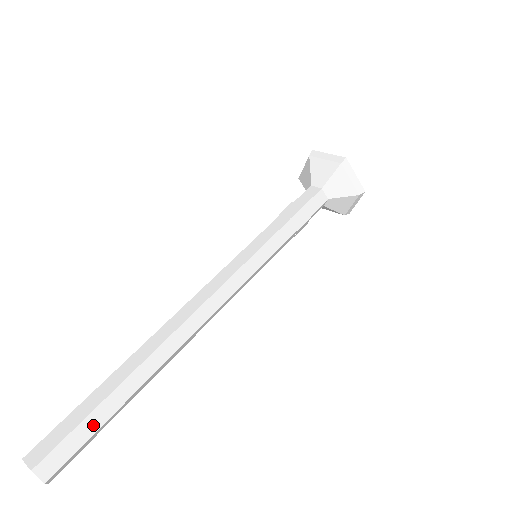
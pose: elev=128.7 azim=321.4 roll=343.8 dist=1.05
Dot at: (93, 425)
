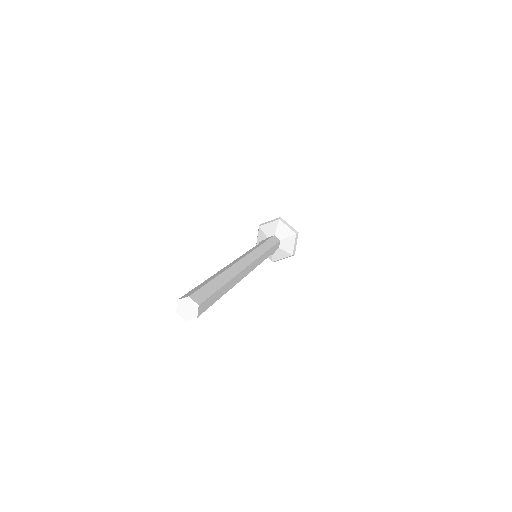
Dot at: (212, 289)
